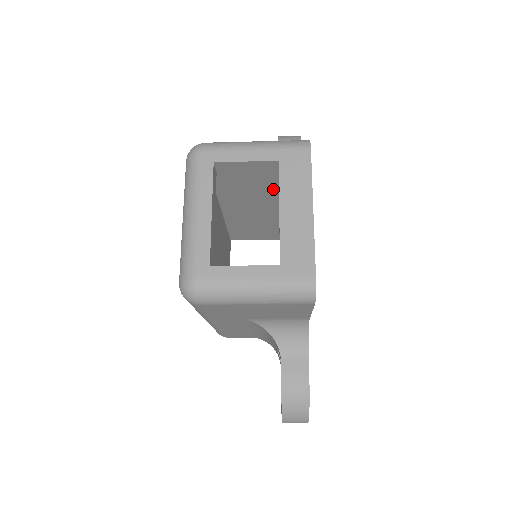
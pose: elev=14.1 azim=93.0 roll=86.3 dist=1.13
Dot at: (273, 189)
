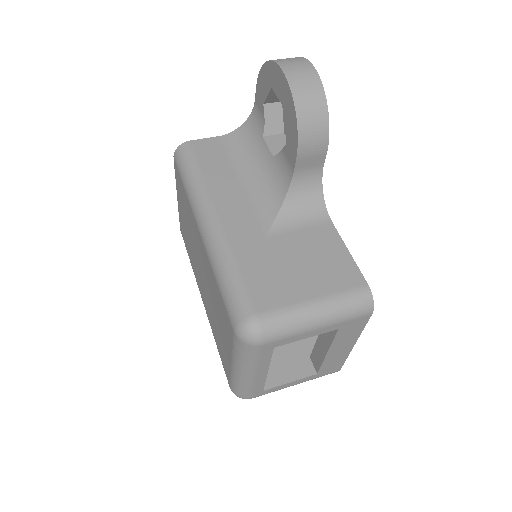
Dot at: occluded
